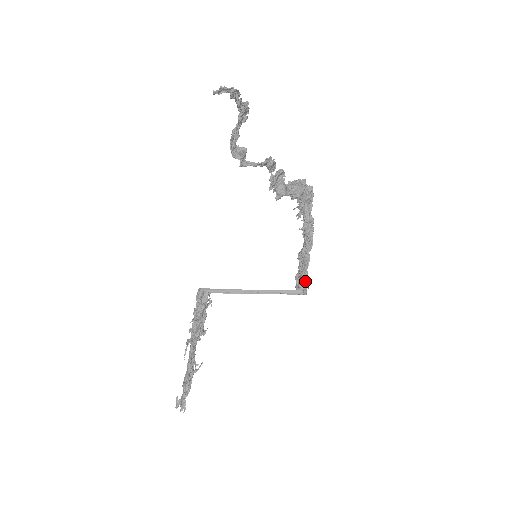
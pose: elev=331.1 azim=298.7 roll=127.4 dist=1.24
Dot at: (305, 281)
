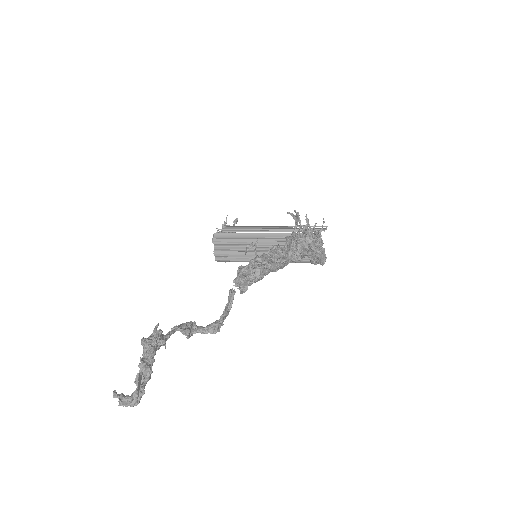
Dot at: occluded
